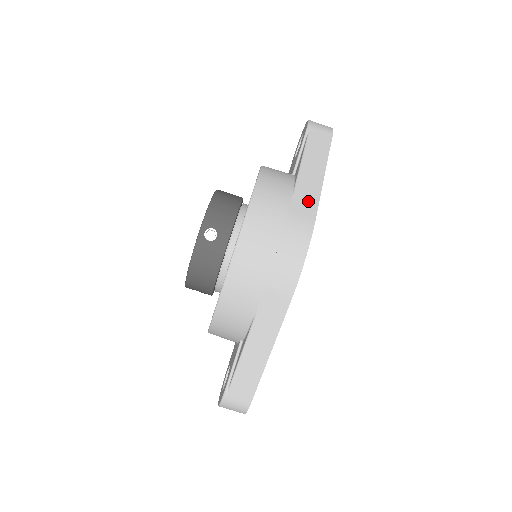
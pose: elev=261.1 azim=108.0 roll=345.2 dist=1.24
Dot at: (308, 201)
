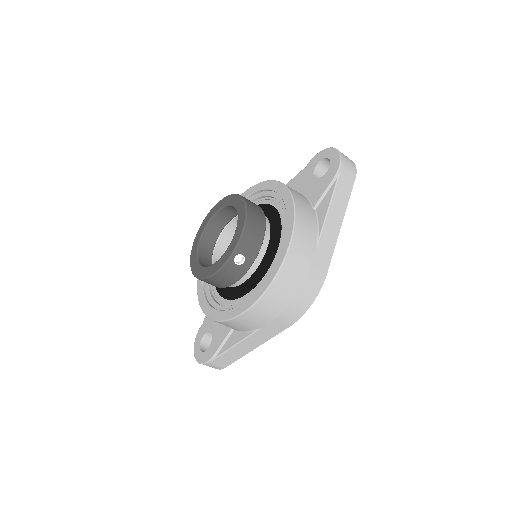
Dot at: (326, 253)
